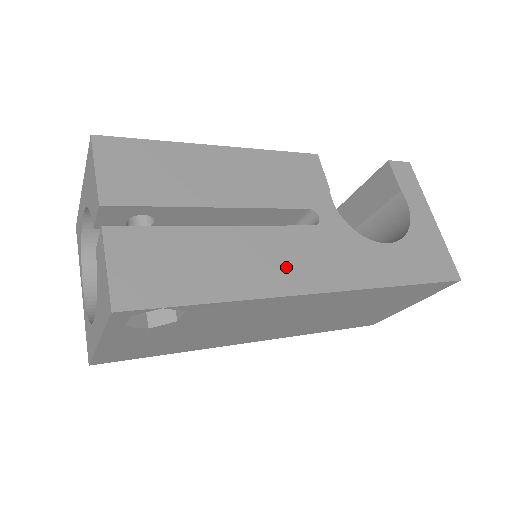
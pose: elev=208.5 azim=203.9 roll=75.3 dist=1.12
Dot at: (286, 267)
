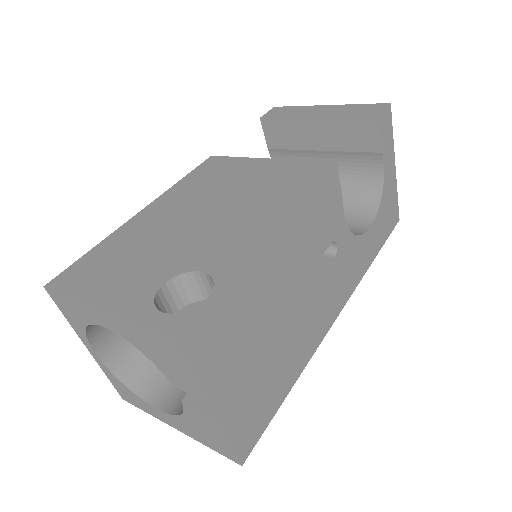
Dot at: (321, 318)
